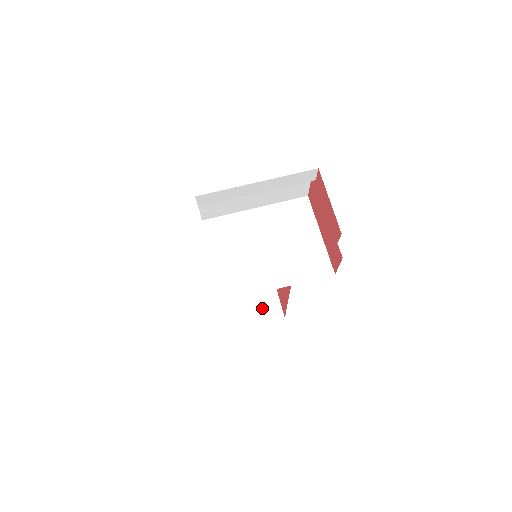
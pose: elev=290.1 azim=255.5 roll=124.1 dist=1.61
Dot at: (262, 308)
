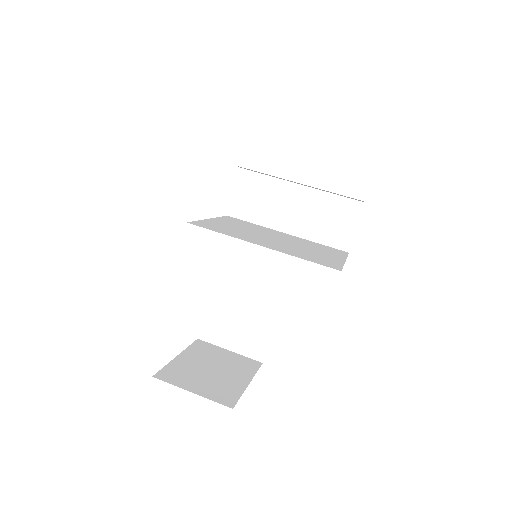
Dot at: (213, 386)
